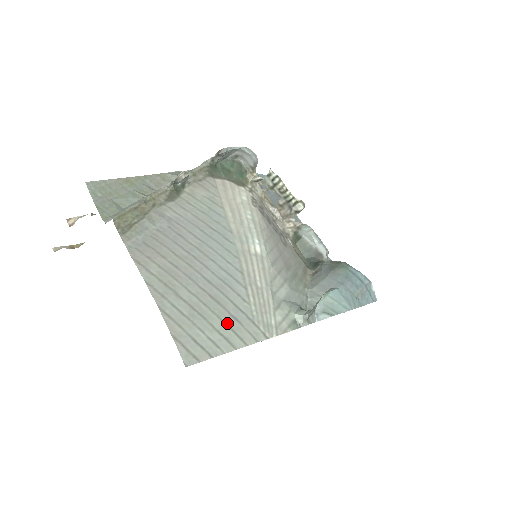
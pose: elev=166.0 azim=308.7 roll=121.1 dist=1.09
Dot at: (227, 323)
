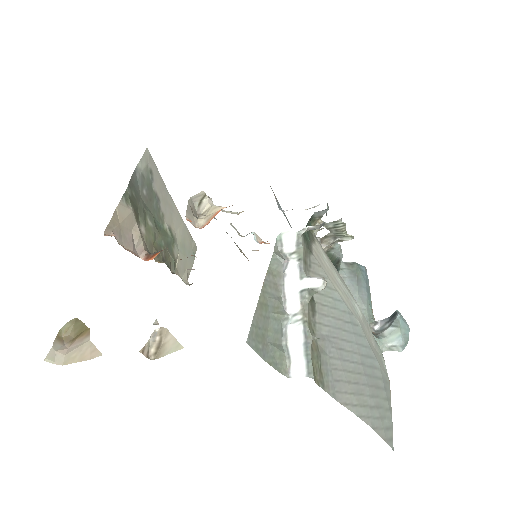
Dot at: (386, 398)
